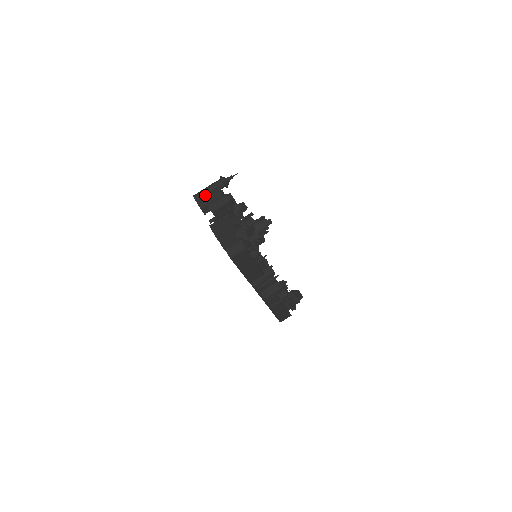
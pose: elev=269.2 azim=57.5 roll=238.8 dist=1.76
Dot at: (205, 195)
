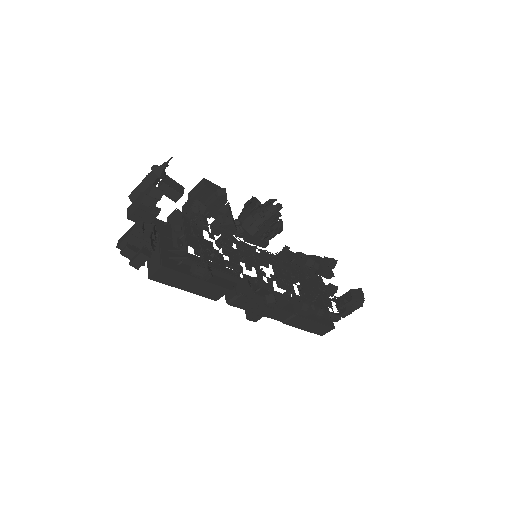
Dot at: (139, 192)
